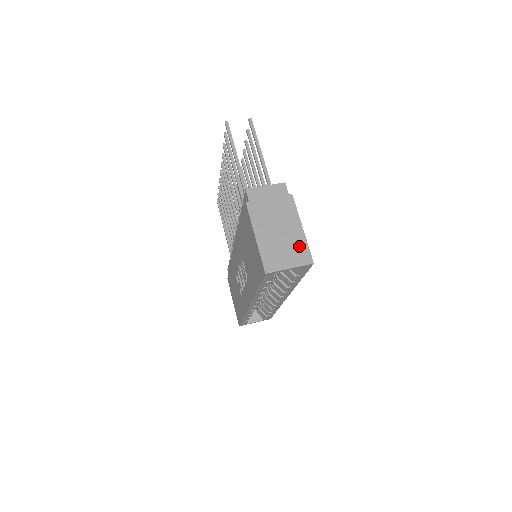
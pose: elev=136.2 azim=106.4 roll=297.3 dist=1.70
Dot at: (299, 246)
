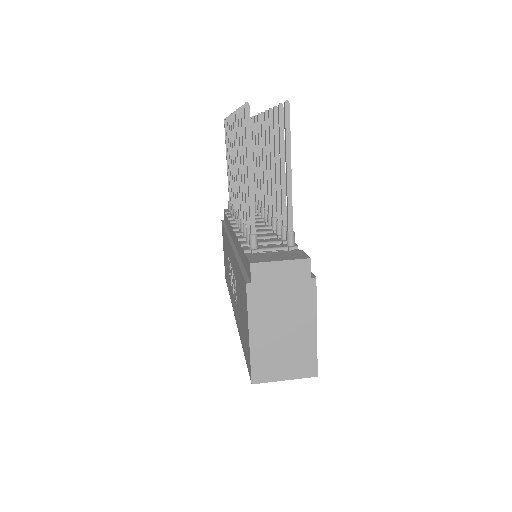
Dot at: (305, 353)
